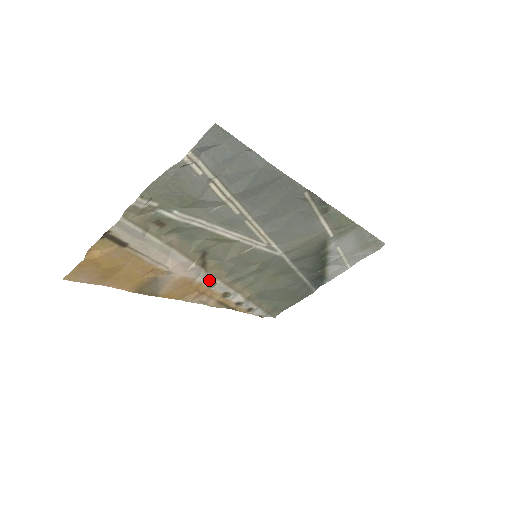
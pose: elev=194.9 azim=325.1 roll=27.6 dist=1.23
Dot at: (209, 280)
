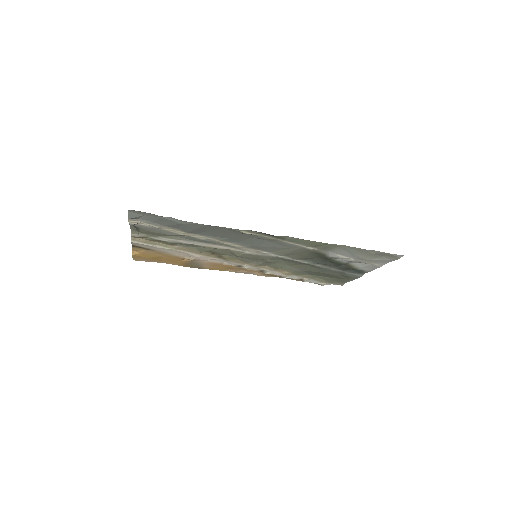
Dot at: (235, 264)
